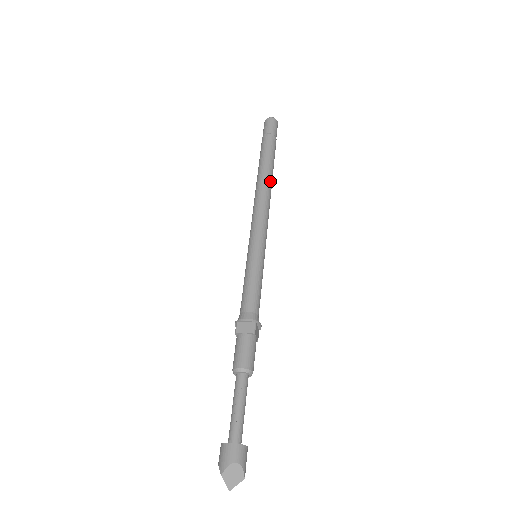
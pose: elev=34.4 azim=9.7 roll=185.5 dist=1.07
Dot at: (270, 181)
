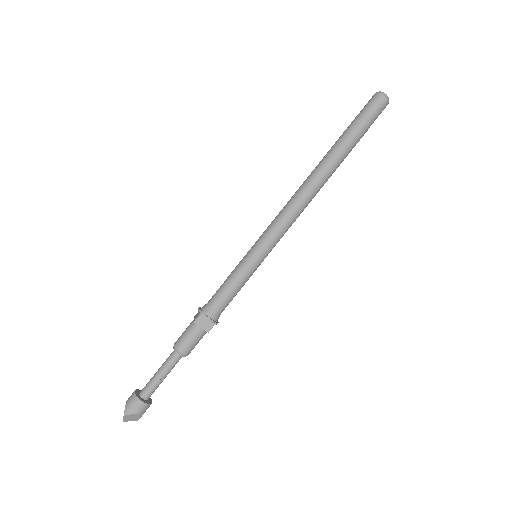
Dot at: occluded
